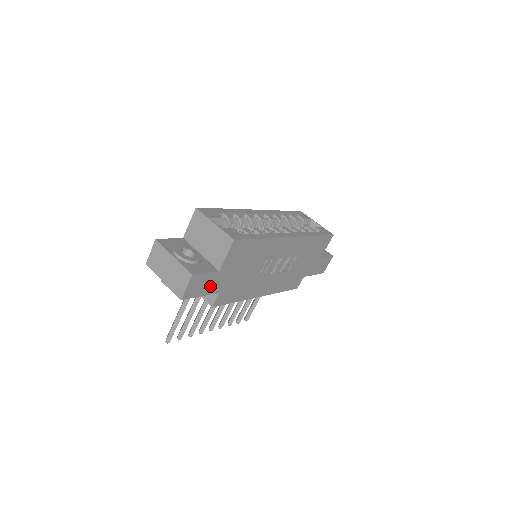
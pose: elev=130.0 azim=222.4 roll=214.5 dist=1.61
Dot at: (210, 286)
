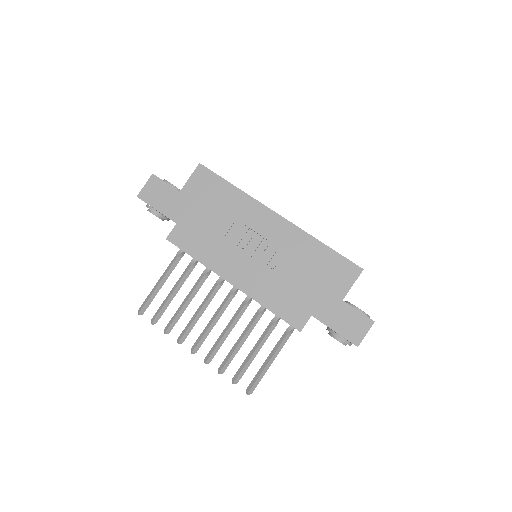
Dot at: (168, 205)
